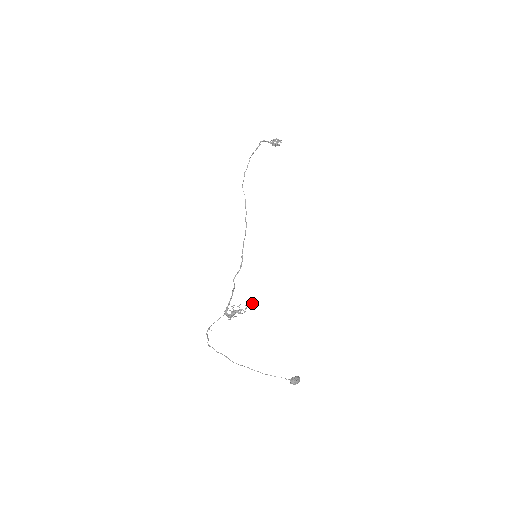
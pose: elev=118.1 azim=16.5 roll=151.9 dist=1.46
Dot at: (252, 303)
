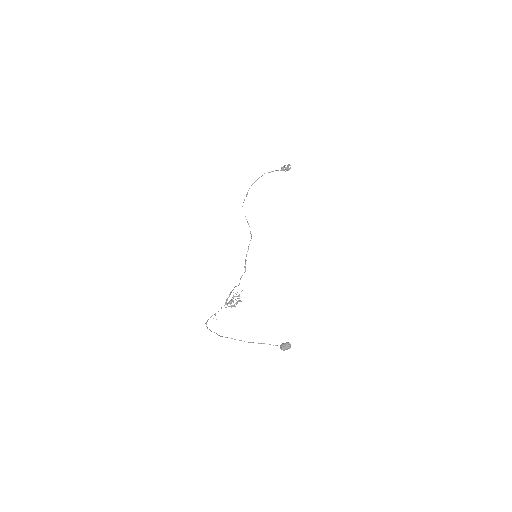
Dot at: (242, 290)
